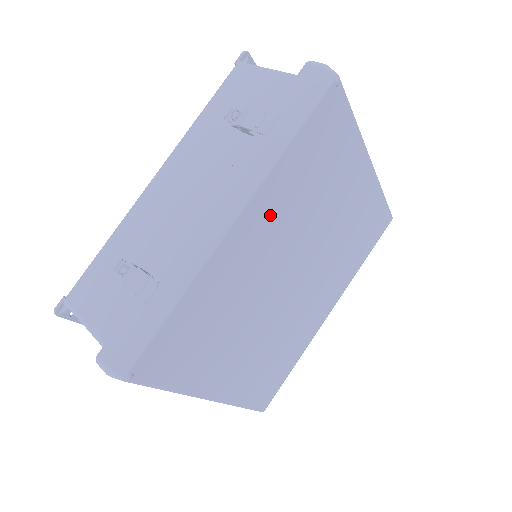
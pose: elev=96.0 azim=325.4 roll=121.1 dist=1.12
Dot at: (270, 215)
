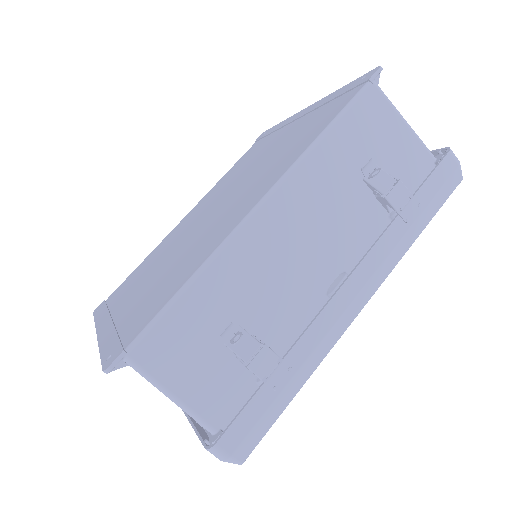
Dot at: occluded
